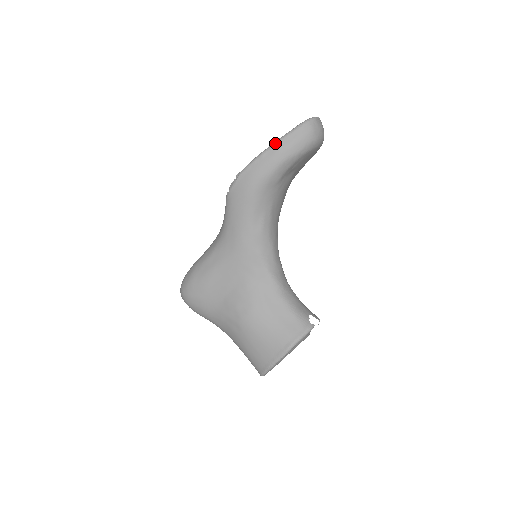
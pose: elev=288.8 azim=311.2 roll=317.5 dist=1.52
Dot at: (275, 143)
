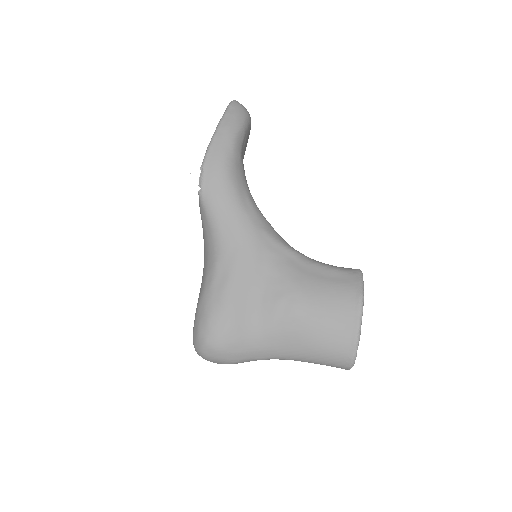
Dot at: (219, 123)
